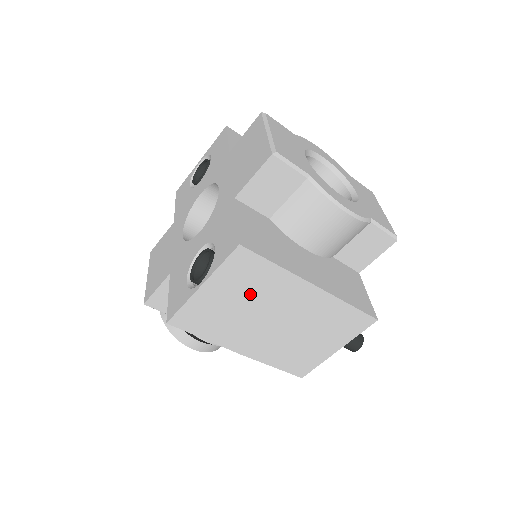
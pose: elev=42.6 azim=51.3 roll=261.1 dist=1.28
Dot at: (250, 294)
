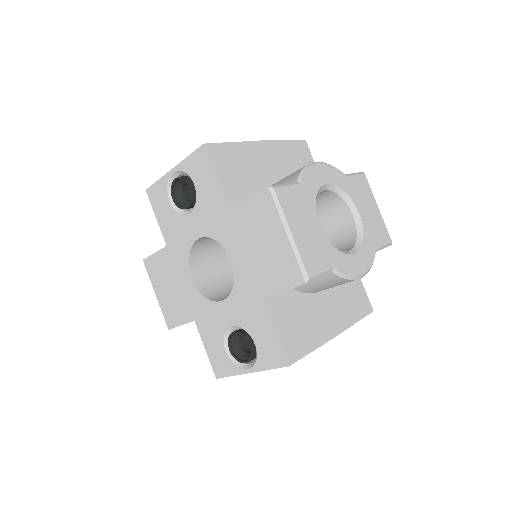
Dot at: occluded
